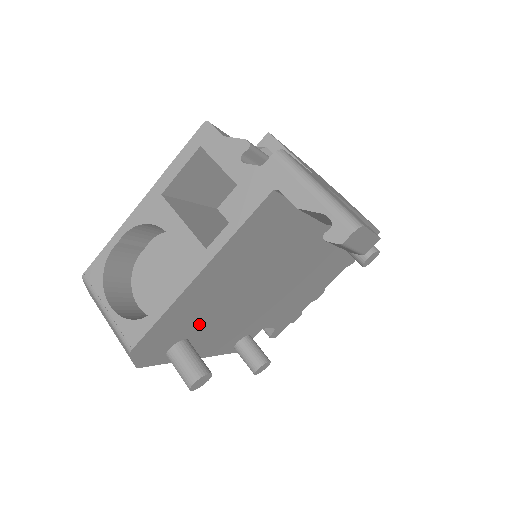
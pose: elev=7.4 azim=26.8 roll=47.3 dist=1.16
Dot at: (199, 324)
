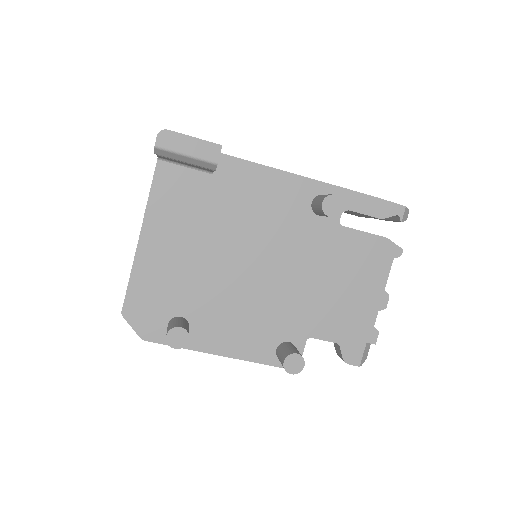
Dot at: (185, 300)
